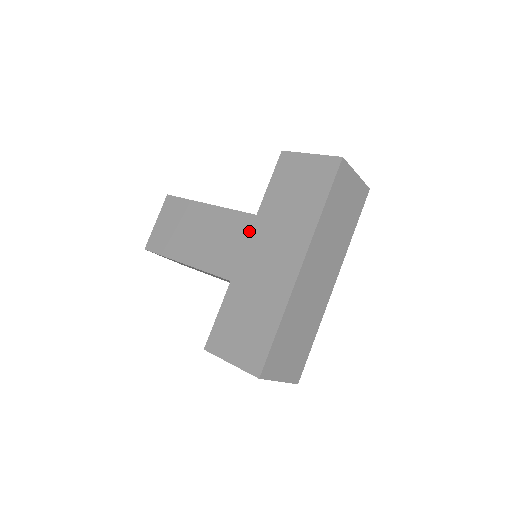
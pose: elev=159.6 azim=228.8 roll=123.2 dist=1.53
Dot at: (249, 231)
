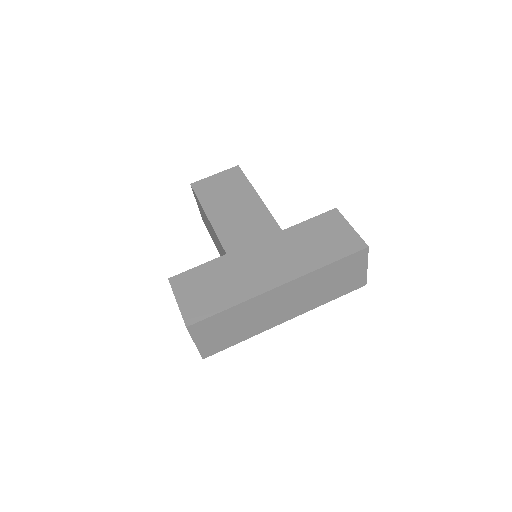
Dot at: (268, 235)
